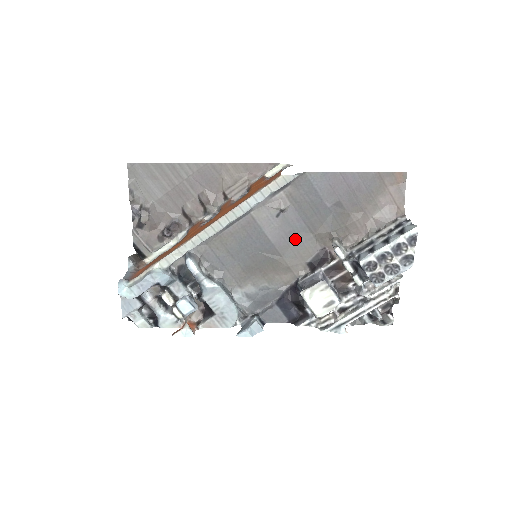
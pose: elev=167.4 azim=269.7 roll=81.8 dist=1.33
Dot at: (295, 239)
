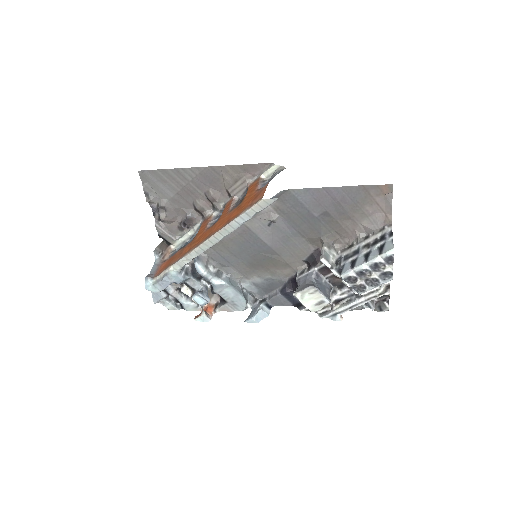
Dot at: (289, 242)
